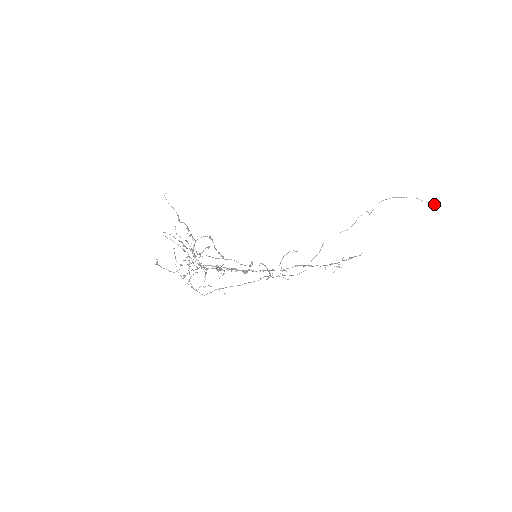
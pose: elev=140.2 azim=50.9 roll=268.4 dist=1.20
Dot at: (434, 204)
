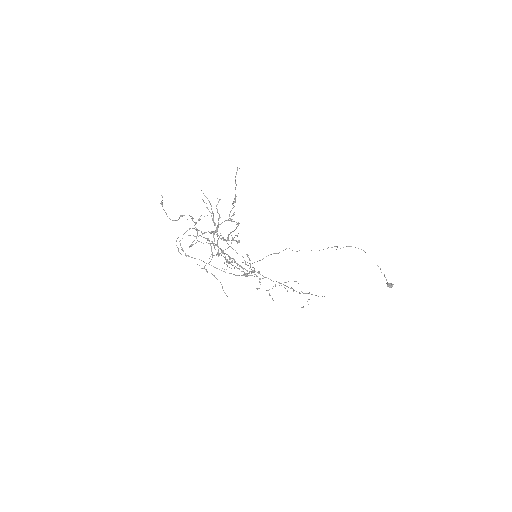
Dot at: (390, 284)
